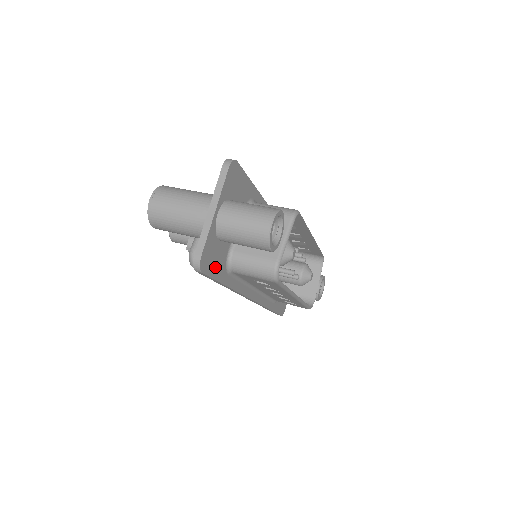
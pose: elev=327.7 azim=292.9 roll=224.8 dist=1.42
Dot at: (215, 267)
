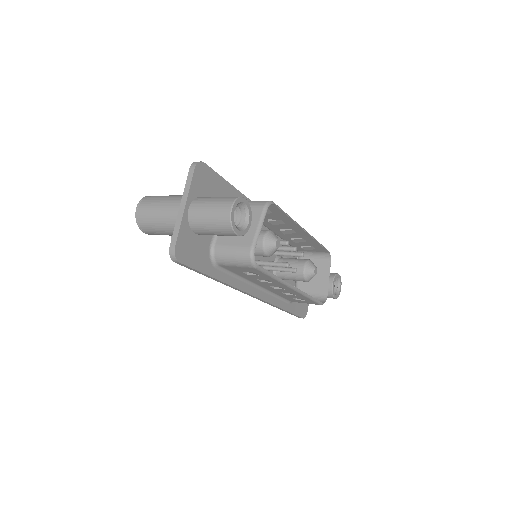
Dot at: (196, 259)
